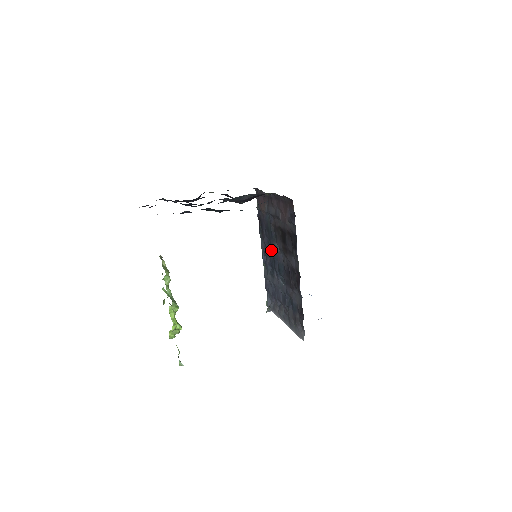
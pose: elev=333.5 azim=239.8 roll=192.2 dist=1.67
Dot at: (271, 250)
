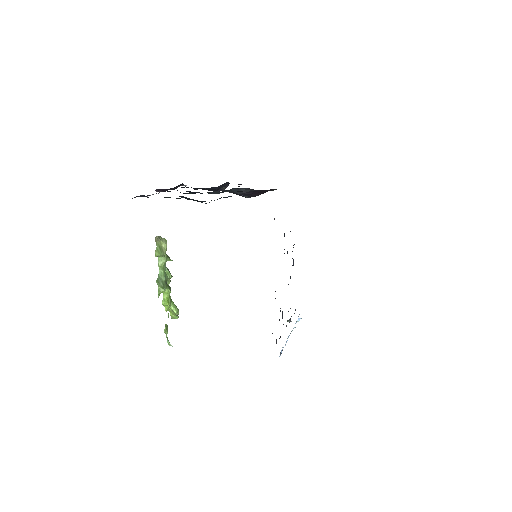
Dot at: occluded
